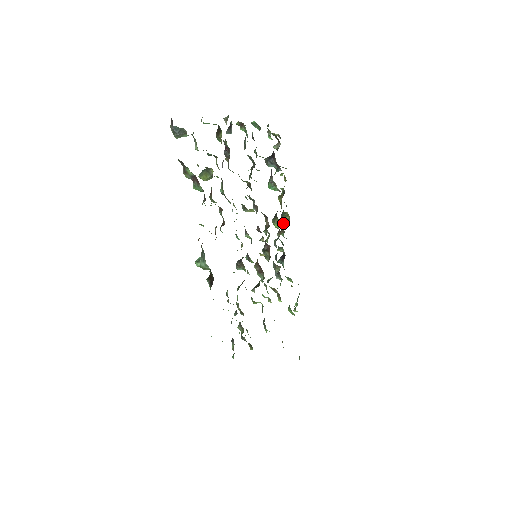
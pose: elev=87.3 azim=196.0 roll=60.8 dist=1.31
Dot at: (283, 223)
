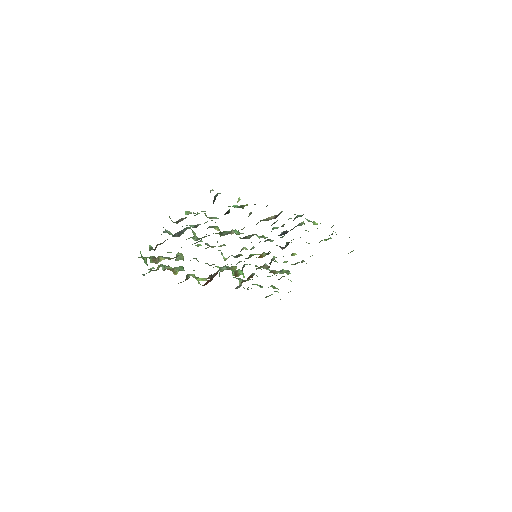
Dot at: occluded
